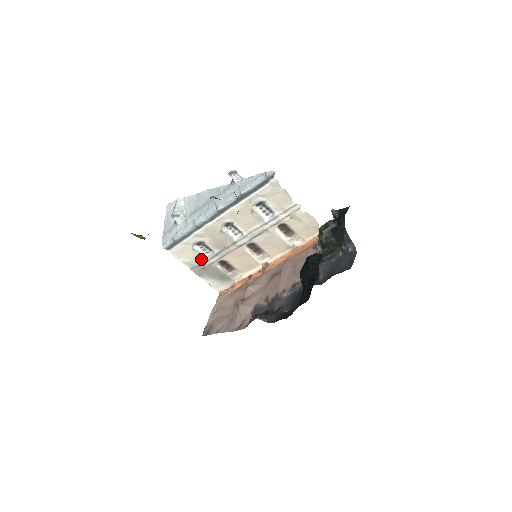
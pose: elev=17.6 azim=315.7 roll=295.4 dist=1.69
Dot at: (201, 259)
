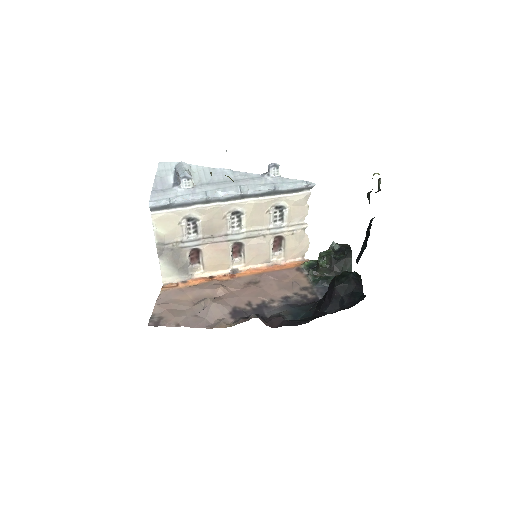
Dot at: (178, 237)
